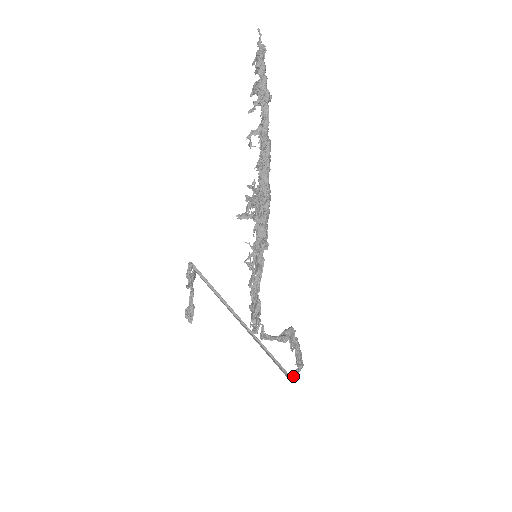
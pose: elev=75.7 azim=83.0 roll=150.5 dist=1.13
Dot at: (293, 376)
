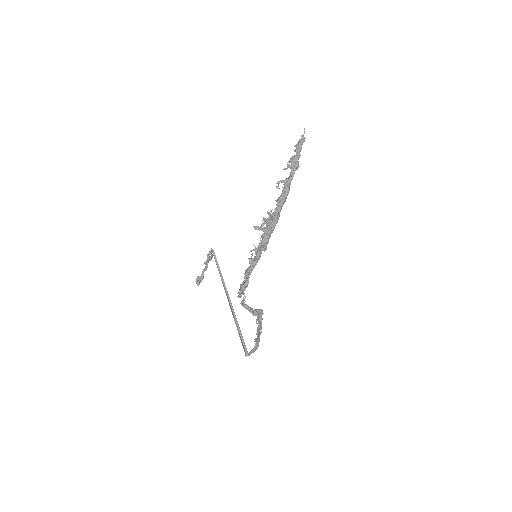
Dot at: (249, 352)
